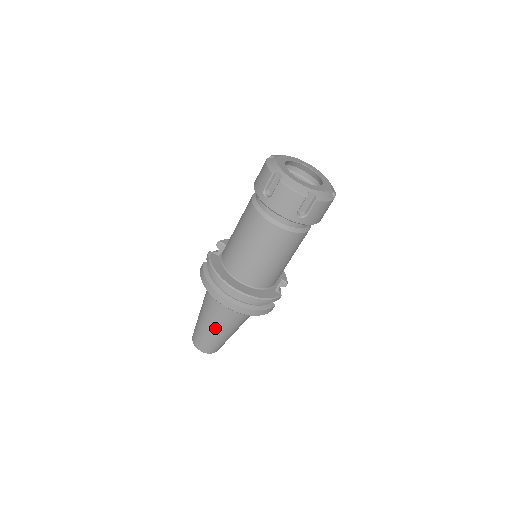
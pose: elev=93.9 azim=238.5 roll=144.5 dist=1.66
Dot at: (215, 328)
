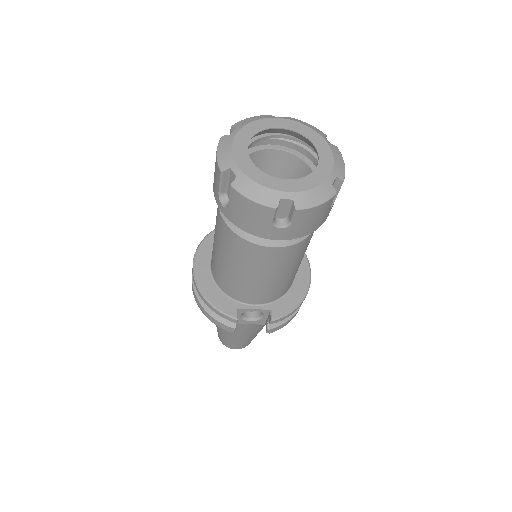
Dot at: occluded
